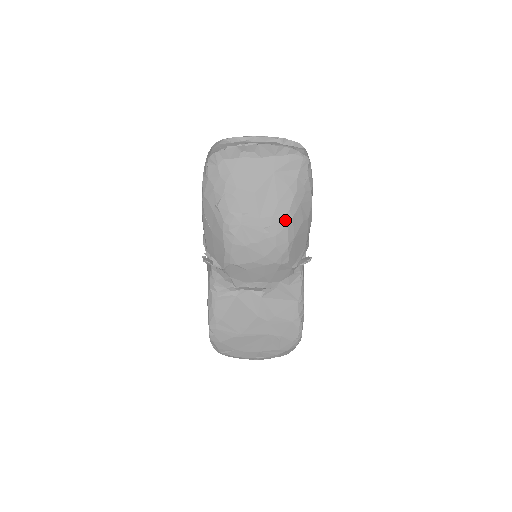
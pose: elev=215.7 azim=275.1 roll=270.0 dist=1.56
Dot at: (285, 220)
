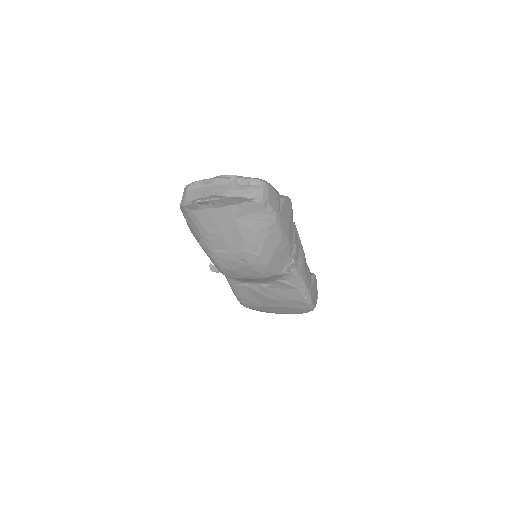
Dot at: (255, 253)
